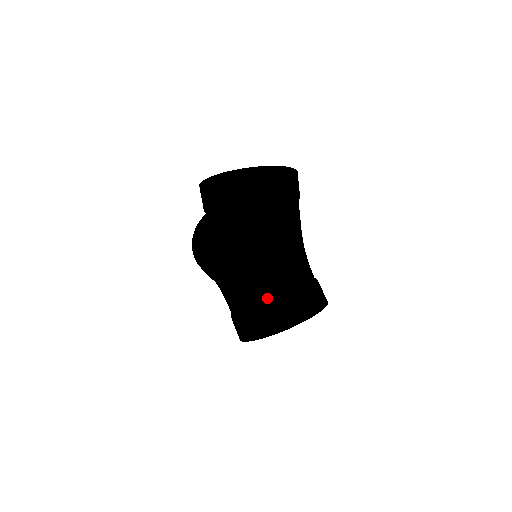
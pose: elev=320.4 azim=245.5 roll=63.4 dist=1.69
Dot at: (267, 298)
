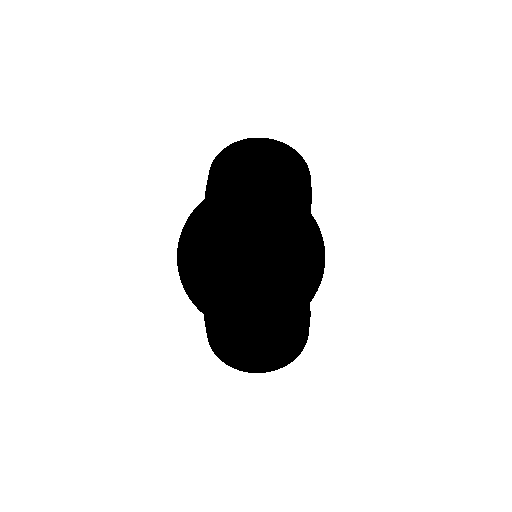
Dot at: occluded
